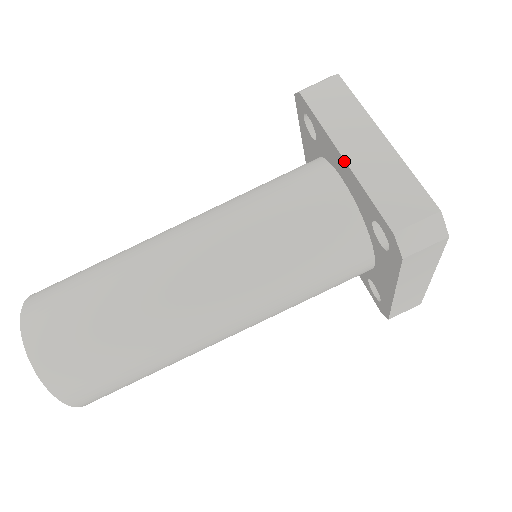
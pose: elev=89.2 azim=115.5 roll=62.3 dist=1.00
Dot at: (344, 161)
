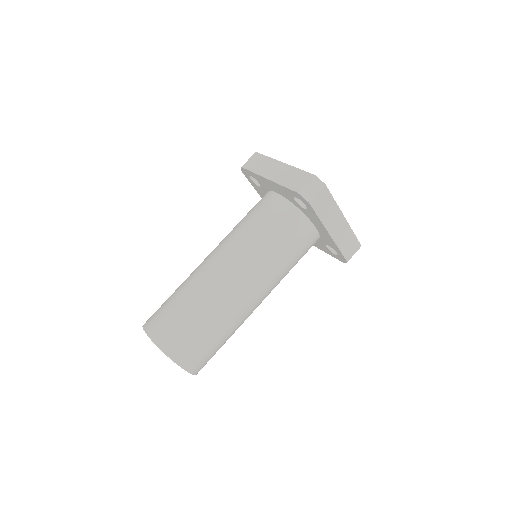
Dot at: (269, 181)
